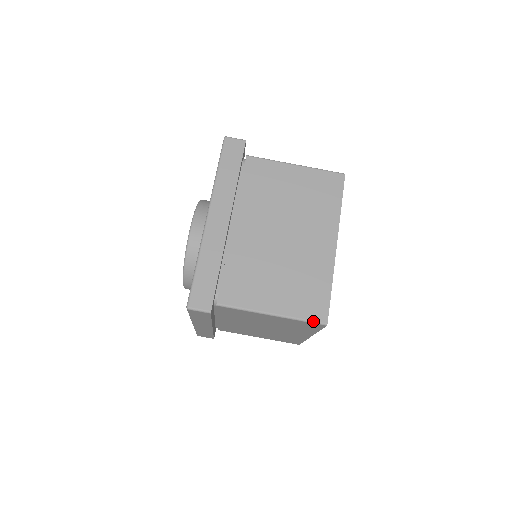
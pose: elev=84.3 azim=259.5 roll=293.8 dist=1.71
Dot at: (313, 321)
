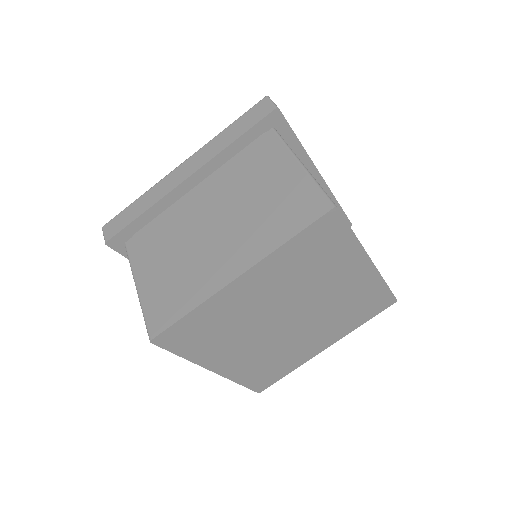
Dot at: occluded
